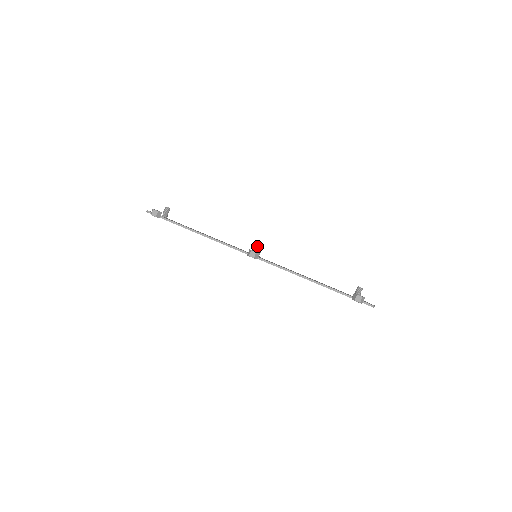
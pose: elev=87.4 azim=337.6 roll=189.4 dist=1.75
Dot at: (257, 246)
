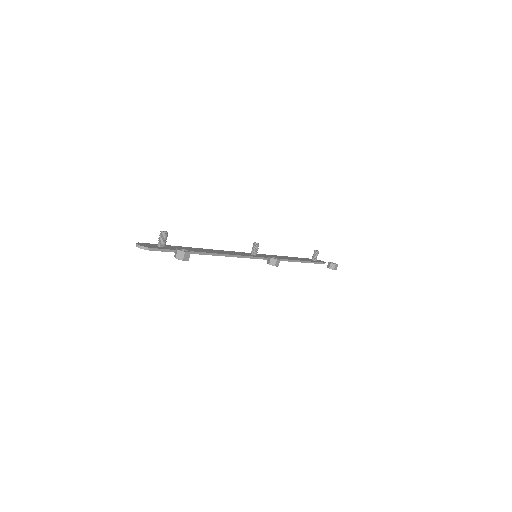
Dot at: (256, 245)
